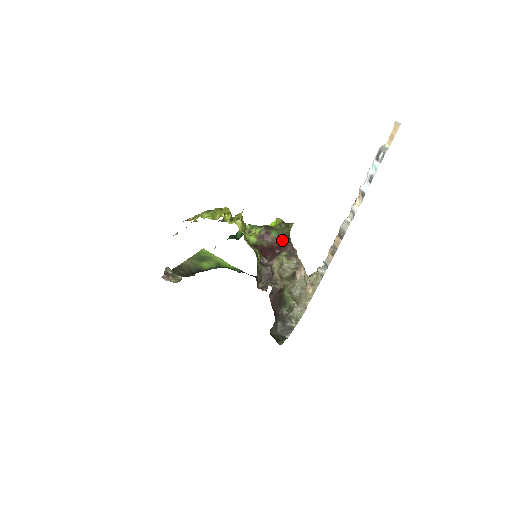
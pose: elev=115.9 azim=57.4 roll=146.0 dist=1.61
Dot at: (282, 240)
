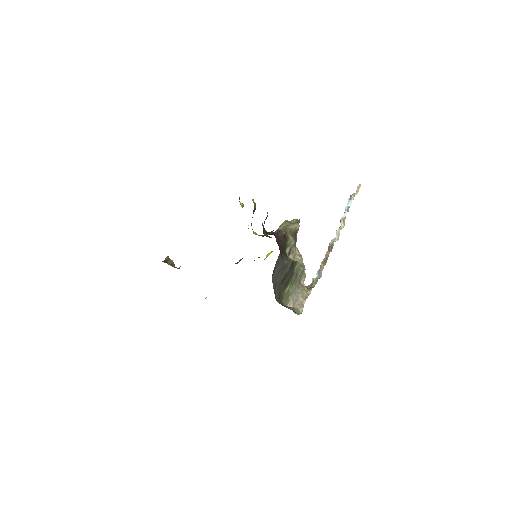
Dot at: occluded
